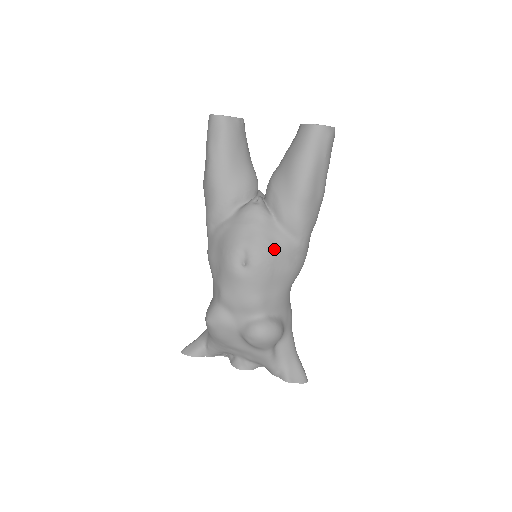
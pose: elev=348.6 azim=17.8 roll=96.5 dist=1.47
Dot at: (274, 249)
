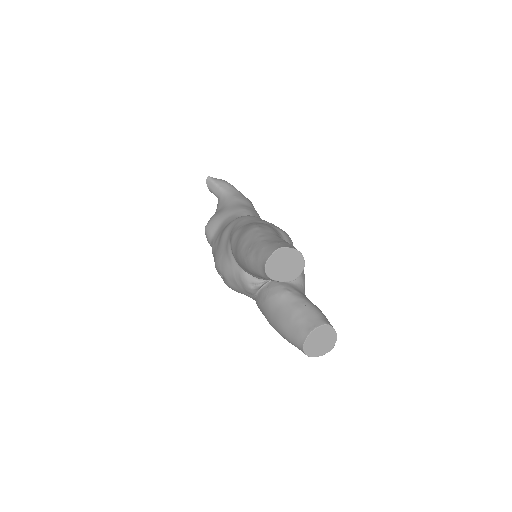
Dot at: occluded
